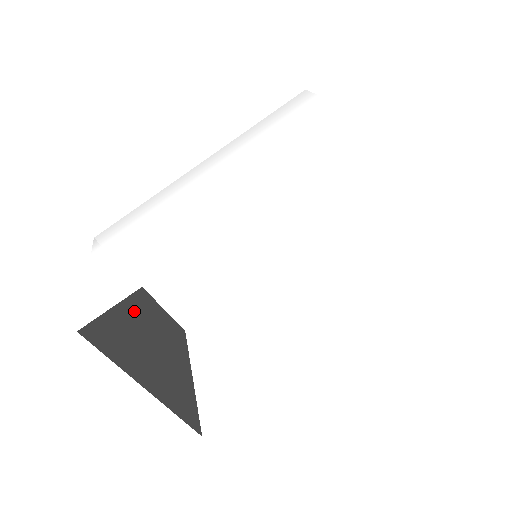
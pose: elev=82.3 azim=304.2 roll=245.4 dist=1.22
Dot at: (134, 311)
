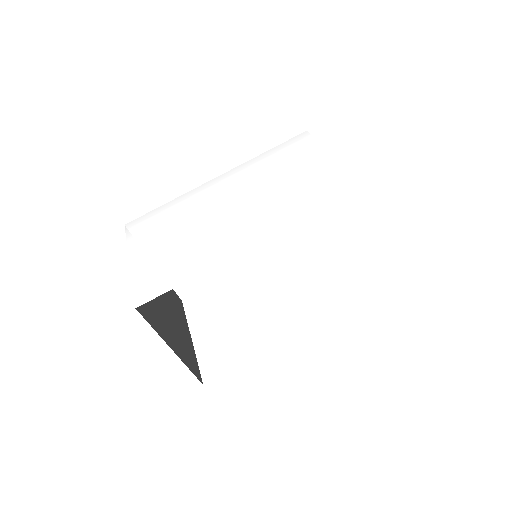
Dot at: occluded
